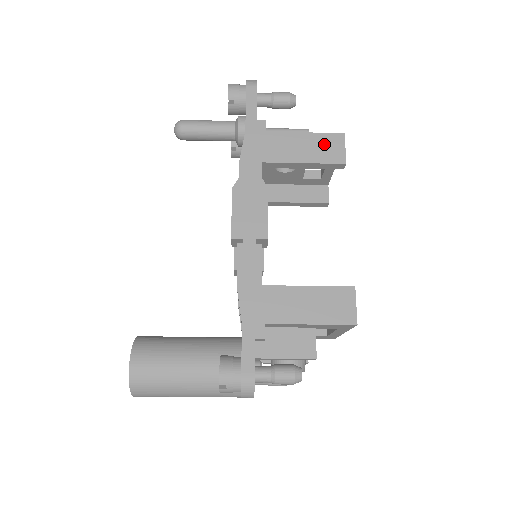
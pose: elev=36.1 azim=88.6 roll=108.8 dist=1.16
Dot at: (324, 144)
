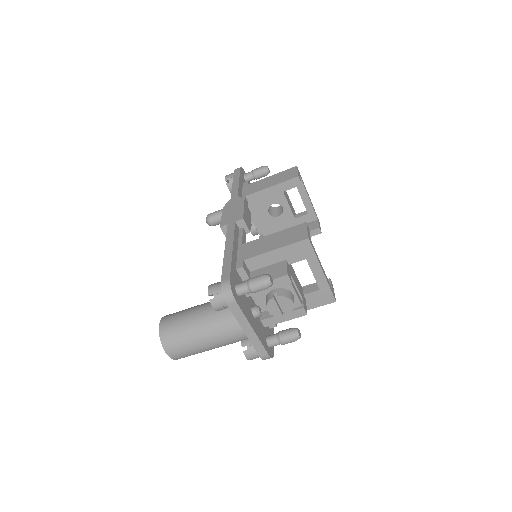
Dot at: (284, 175)
